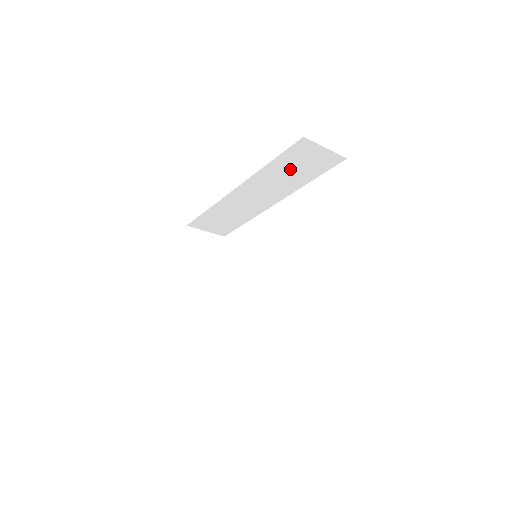
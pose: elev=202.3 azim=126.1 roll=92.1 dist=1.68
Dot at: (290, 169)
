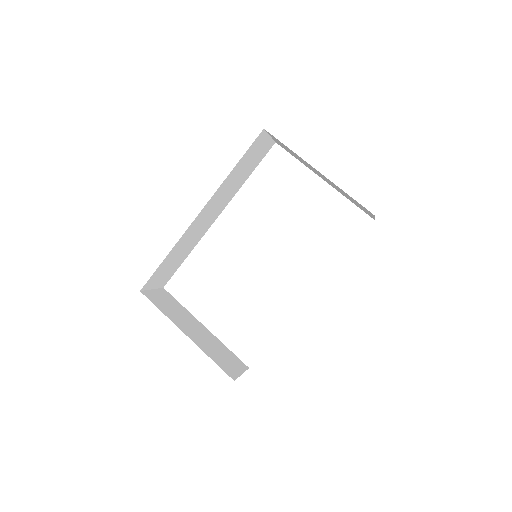
Dot at: (242, 169)
